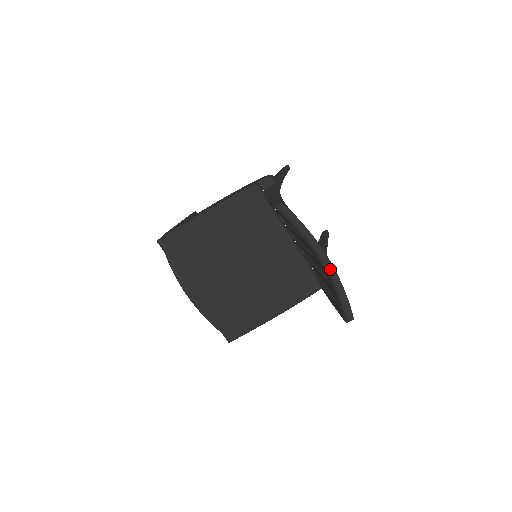
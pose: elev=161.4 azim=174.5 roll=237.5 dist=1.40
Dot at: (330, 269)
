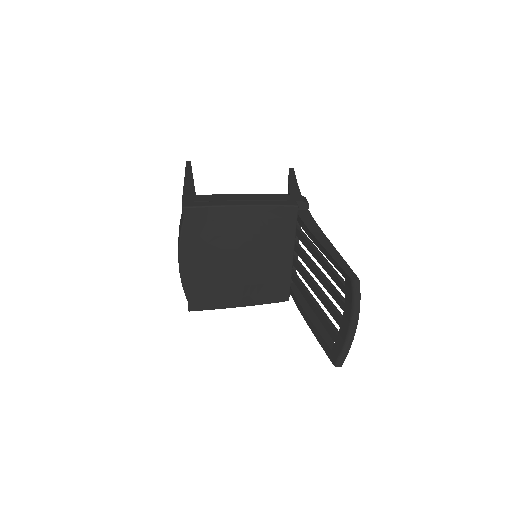
Dot at: (353, 332)
